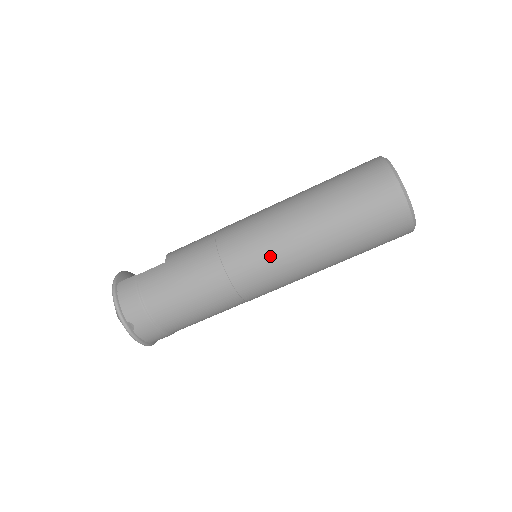
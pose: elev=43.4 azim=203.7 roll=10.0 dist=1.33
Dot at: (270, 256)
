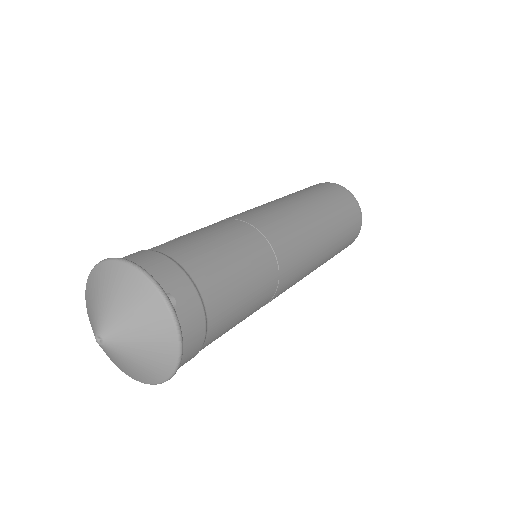
Dot at: (294, 224)
